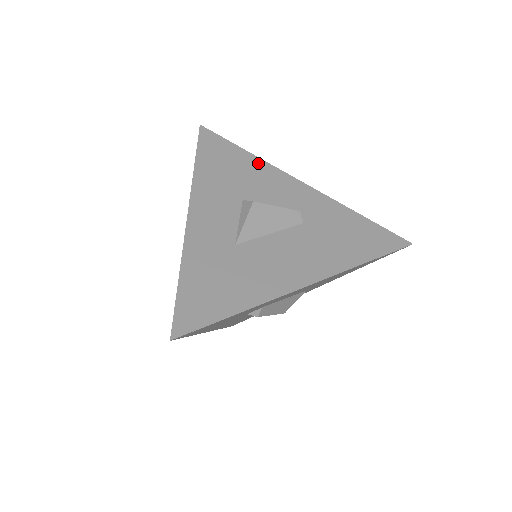
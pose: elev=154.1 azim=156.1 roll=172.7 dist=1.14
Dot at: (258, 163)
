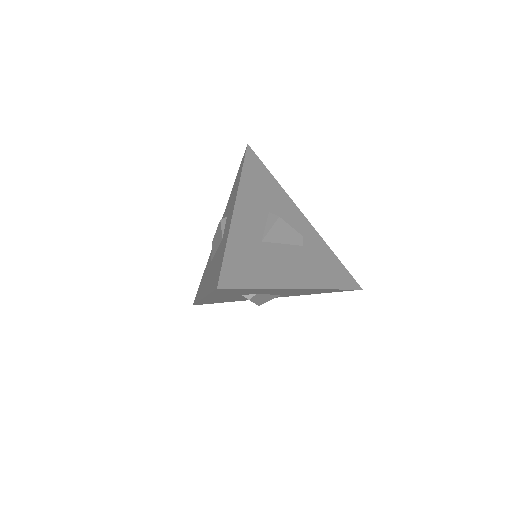
Dot at: (281, 191)
